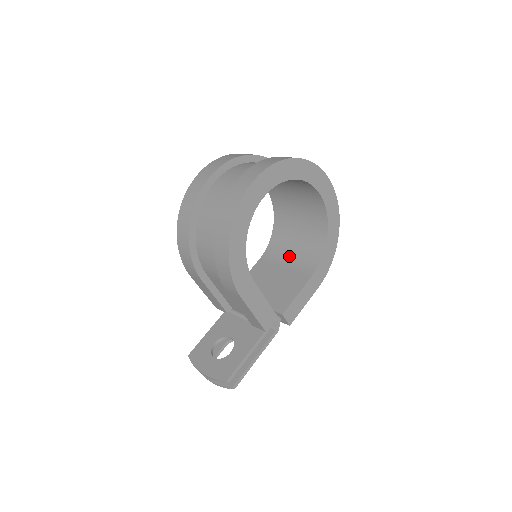
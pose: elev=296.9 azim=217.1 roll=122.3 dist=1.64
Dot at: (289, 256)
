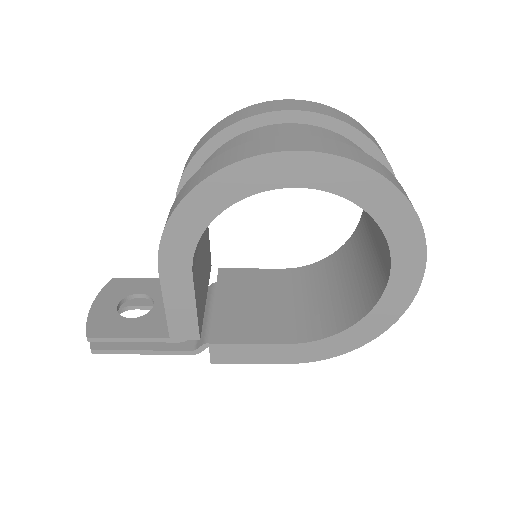
Dot at: (306, 298)
